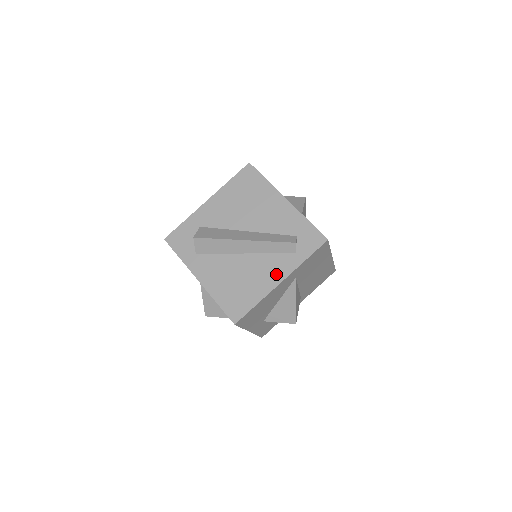
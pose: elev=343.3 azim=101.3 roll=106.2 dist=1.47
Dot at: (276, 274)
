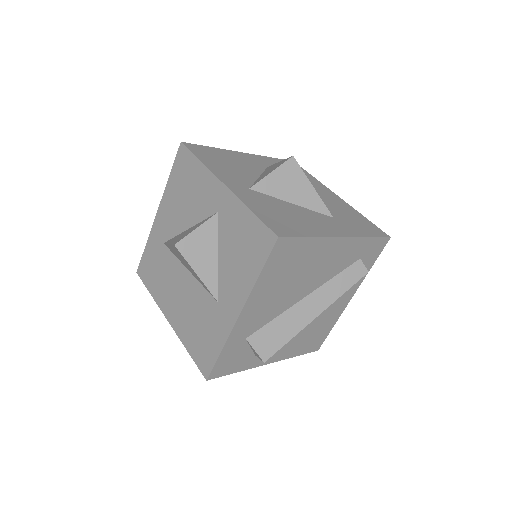
Dot at: (346, 298)
